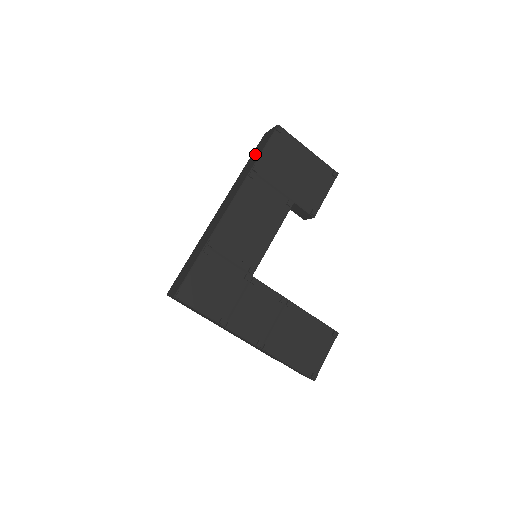
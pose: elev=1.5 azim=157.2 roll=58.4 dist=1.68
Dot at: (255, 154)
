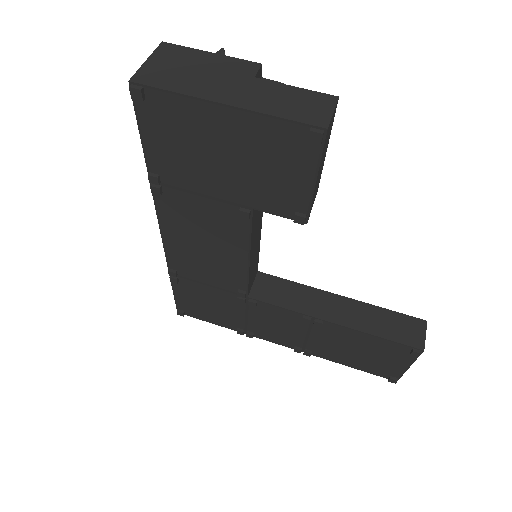
Dot at: occluded
